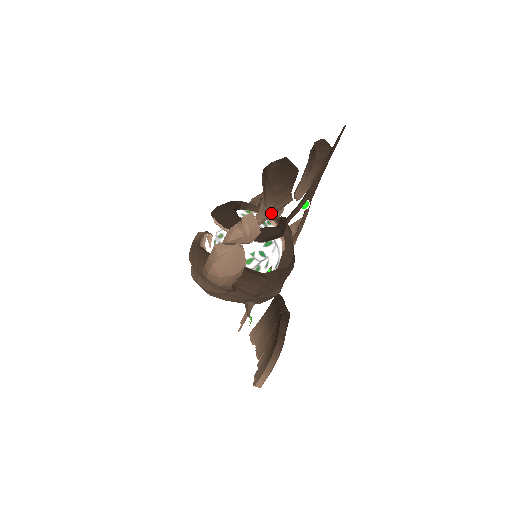
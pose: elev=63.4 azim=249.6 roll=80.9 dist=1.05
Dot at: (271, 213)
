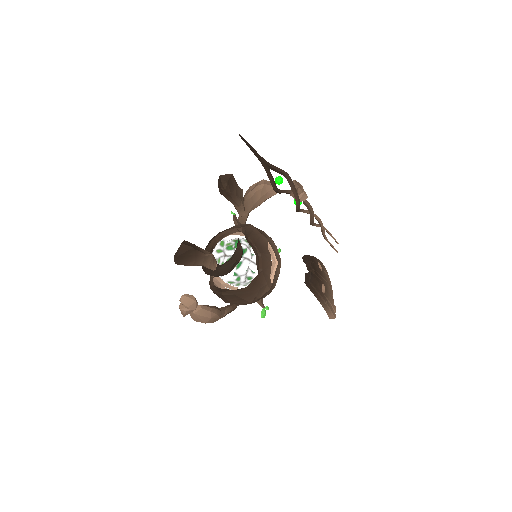
Dot at: (210, 266)
